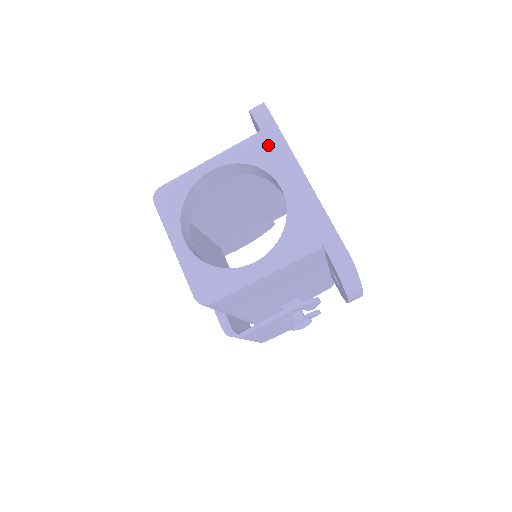
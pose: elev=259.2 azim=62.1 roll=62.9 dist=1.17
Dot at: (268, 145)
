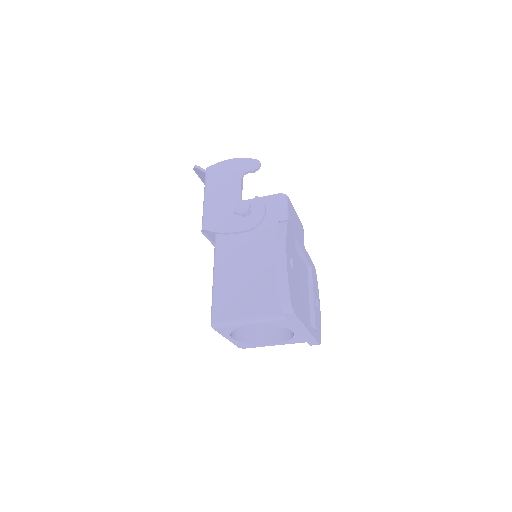
Dot at: (290, 322)
